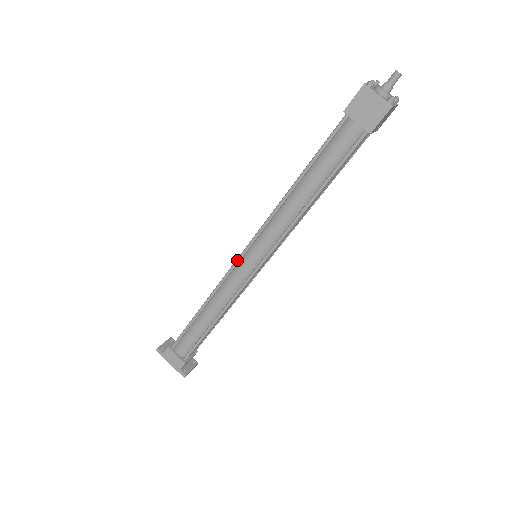
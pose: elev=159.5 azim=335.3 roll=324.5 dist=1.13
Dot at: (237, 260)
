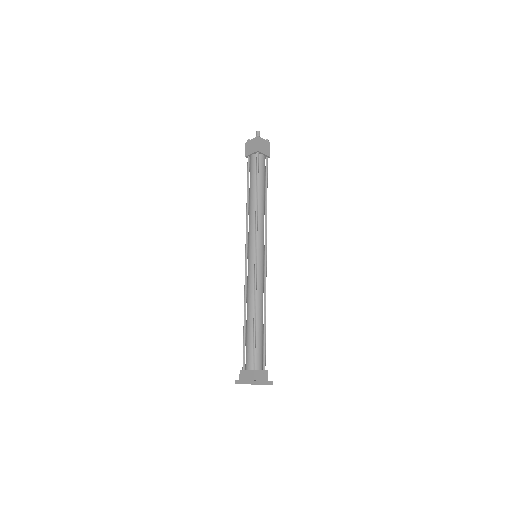
Dot at: (245, 263)
